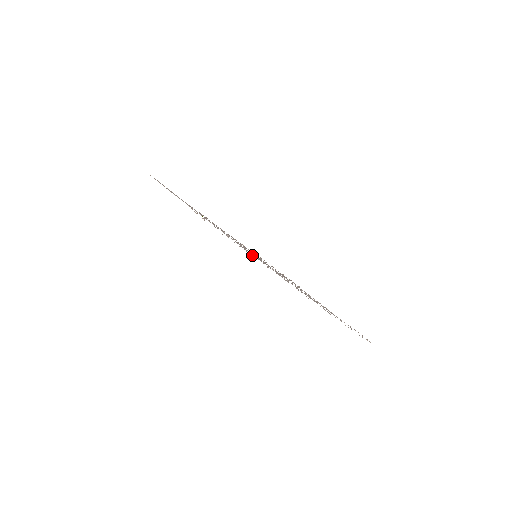
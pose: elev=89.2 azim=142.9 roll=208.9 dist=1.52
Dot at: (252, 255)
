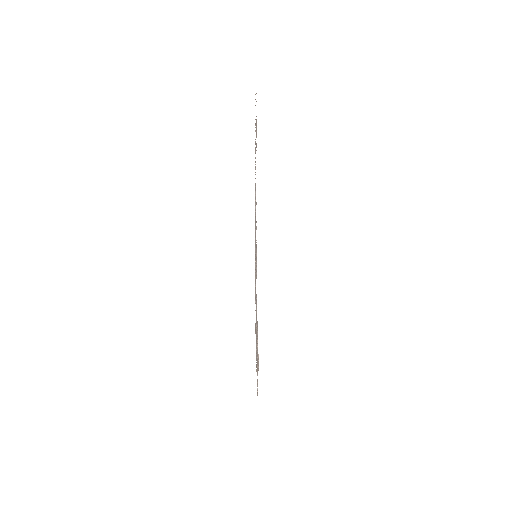
Dot at: occluded
